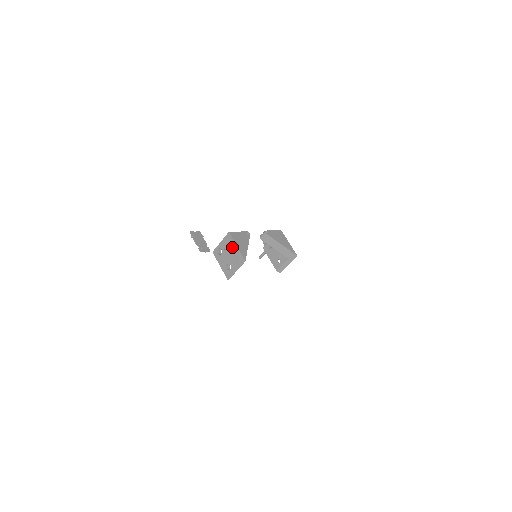
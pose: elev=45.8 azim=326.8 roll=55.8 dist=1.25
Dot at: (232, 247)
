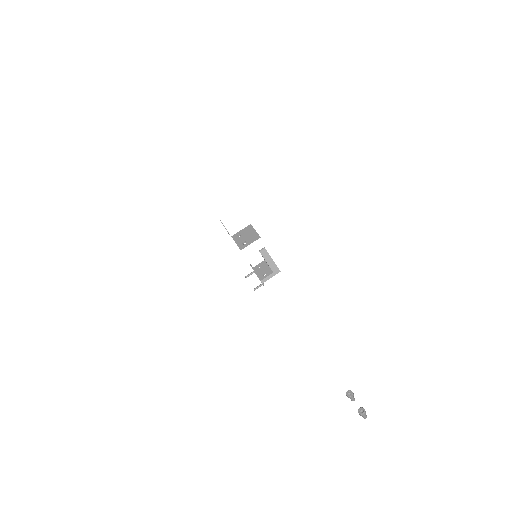
Dot at: (251, 231)
